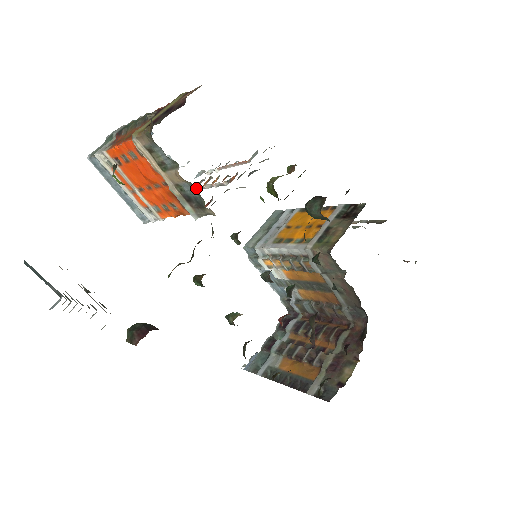
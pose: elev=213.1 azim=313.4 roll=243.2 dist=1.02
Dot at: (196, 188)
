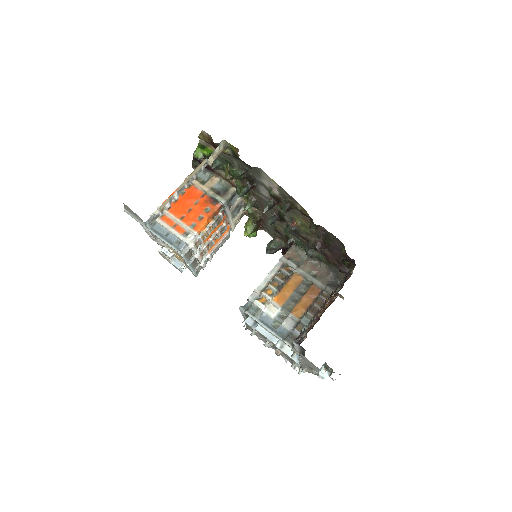
Dot at: (204, 246)
